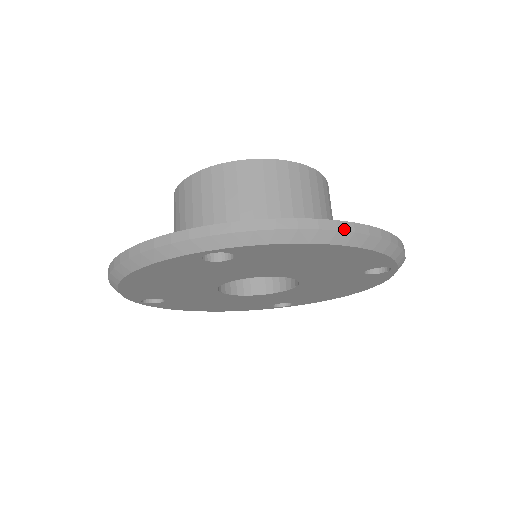
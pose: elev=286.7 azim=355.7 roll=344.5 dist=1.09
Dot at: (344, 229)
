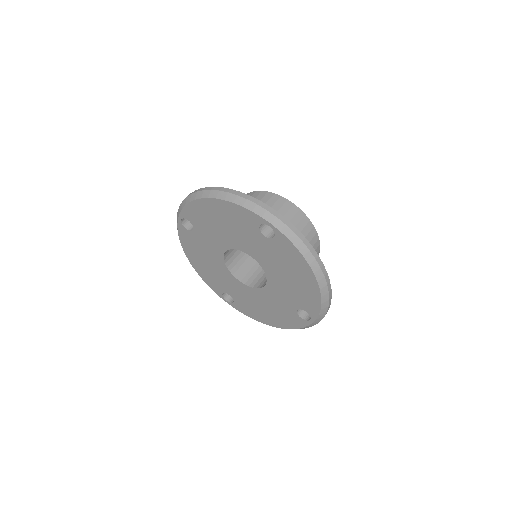
Dot at: (207, 189)
